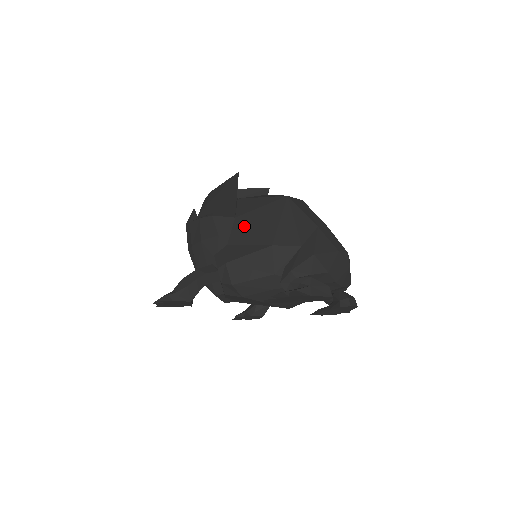
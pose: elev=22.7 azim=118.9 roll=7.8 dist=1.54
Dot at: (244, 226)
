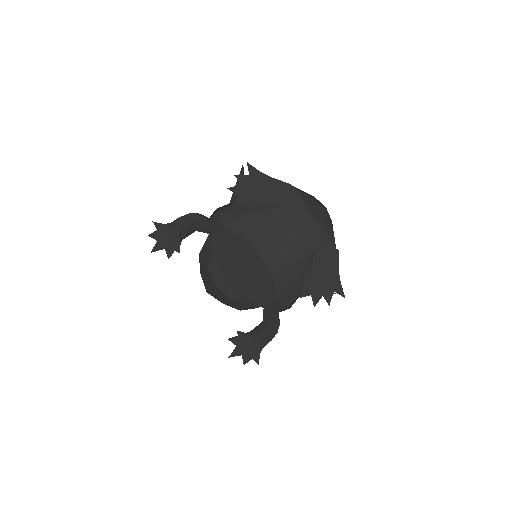
Dot at: occluded
